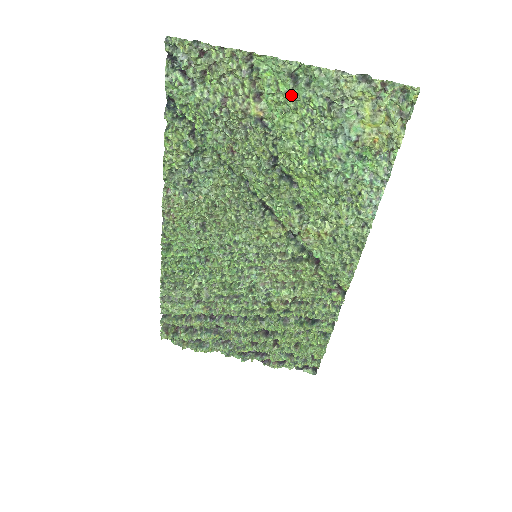
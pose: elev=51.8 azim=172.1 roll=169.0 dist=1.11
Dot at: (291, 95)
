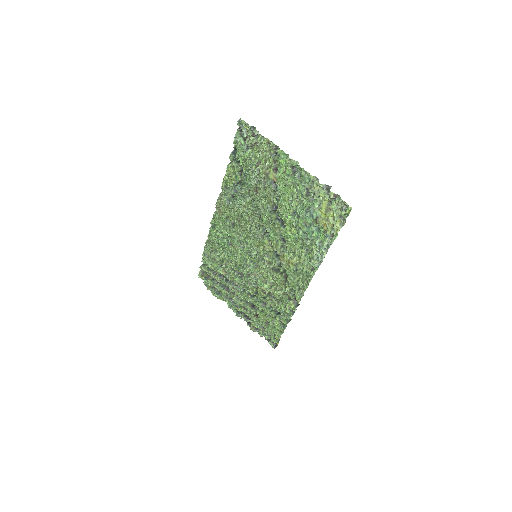
Dot at: (291, 178)
